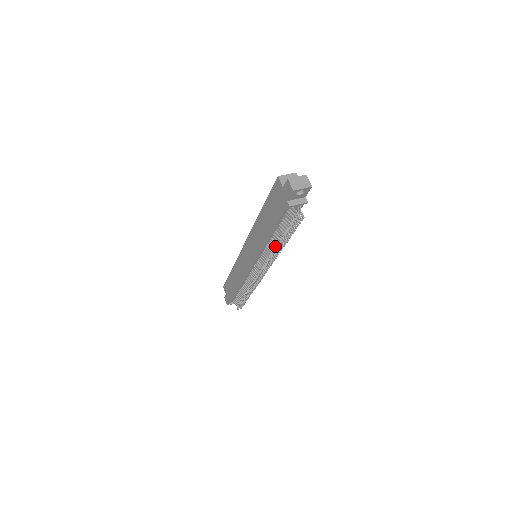
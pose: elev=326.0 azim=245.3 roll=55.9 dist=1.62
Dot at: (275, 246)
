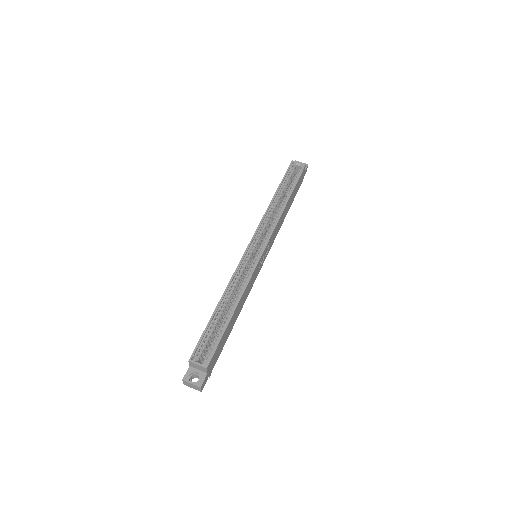
Dot at: occluded
